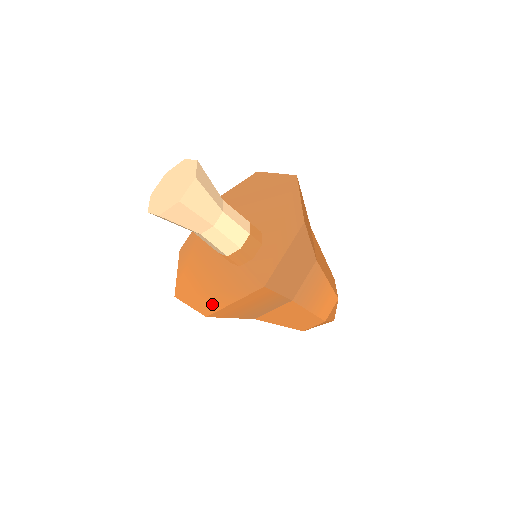
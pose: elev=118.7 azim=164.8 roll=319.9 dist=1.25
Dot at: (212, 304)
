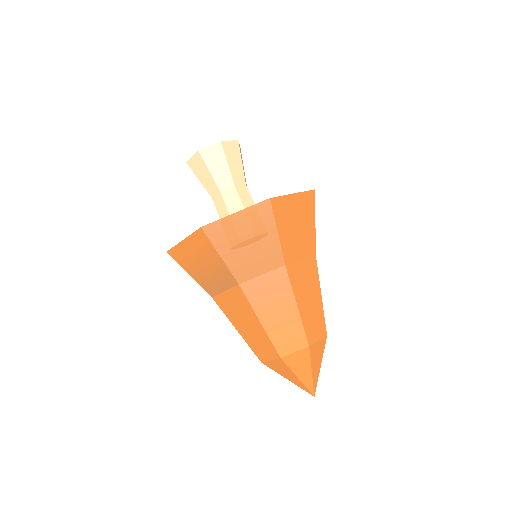
Dot at: occluded
